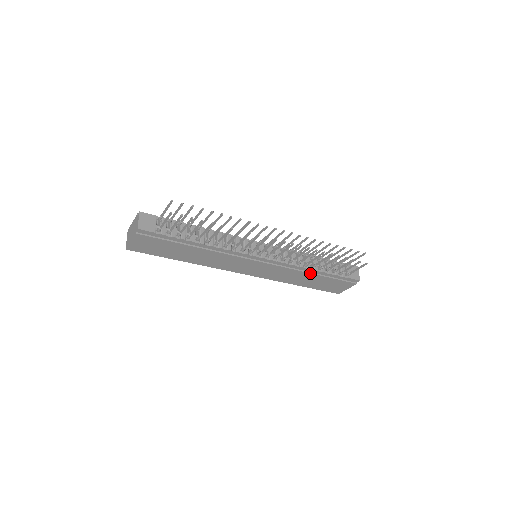
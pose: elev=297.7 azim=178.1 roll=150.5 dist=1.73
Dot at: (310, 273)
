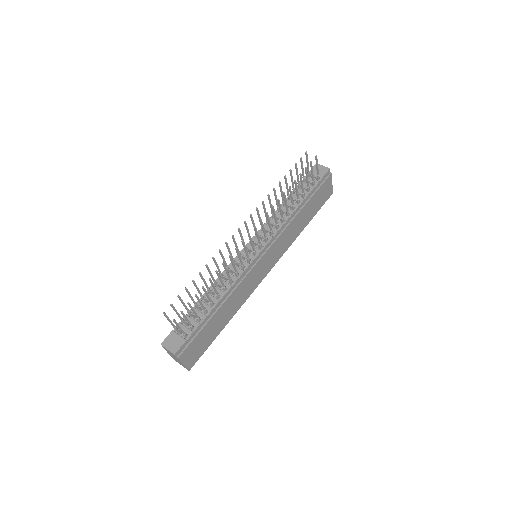
Dot at: (298, 213)
